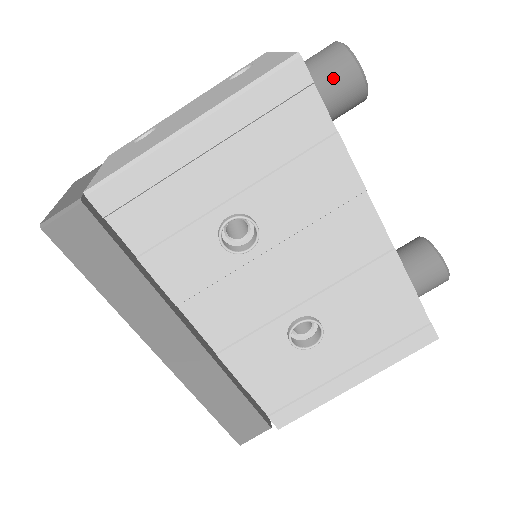
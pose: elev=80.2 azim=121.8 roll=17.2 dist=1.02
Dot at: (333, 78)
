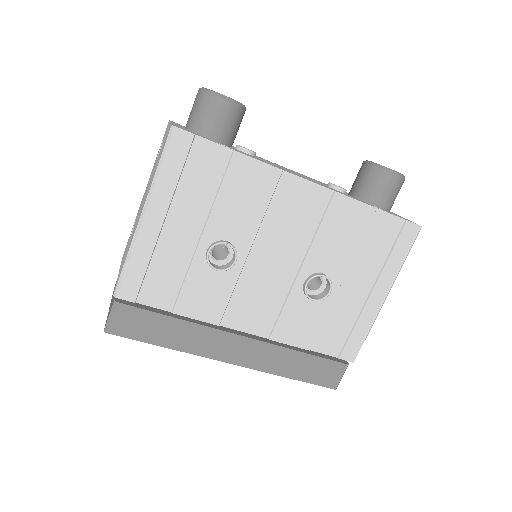
Dot at: (211, 116)
